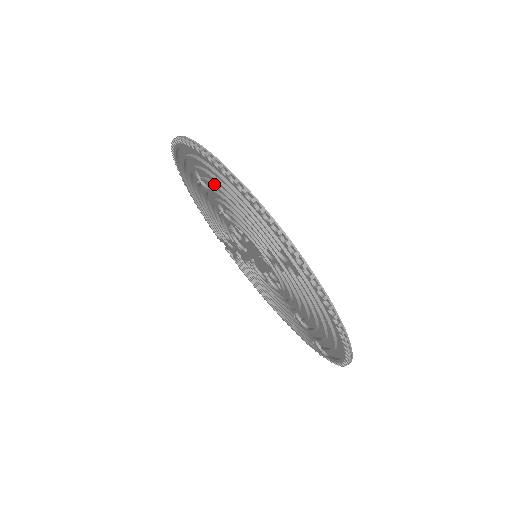
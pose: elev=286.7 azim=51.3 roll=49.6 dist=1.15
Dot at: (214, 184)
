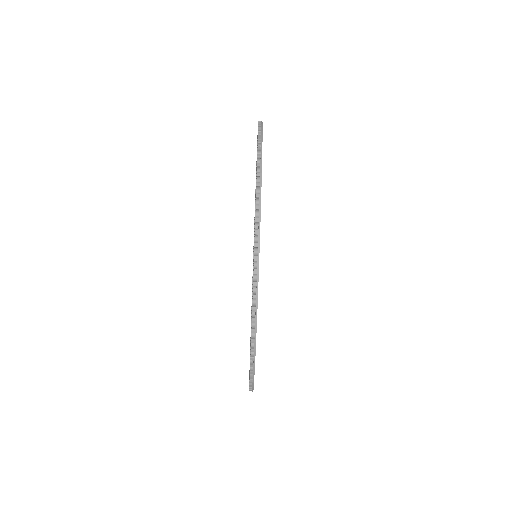
Dot at: occluded
